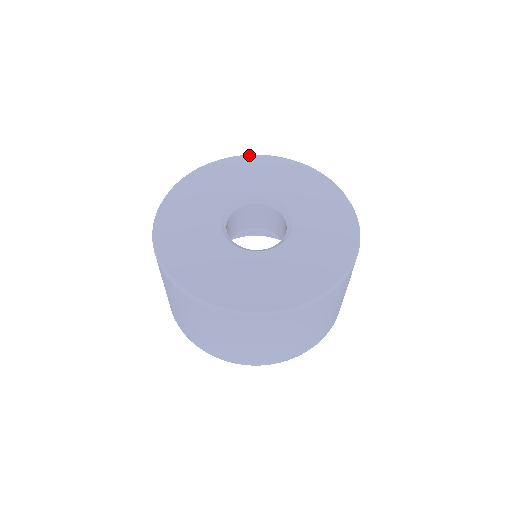
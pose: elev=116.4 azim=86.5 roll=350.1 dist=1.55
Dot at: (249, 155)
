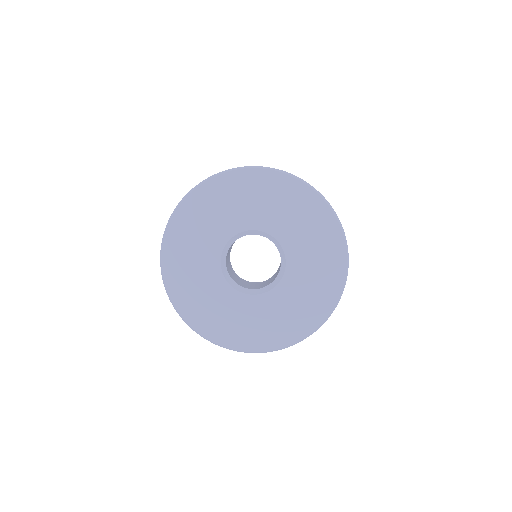
Dot at: (176, 211)
